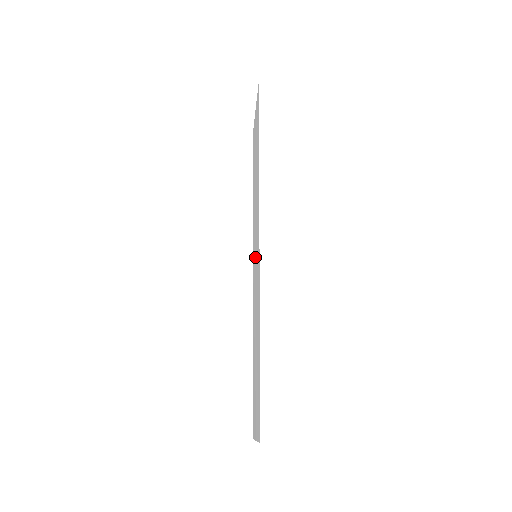
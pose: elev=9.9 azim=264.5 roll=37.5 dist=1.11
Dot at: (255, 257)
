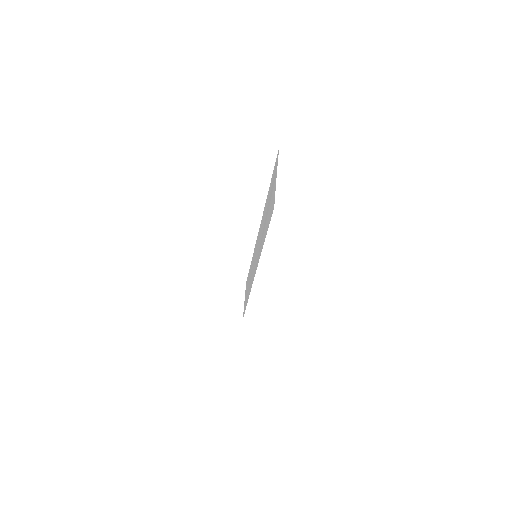
Dot at: (255, 260)
